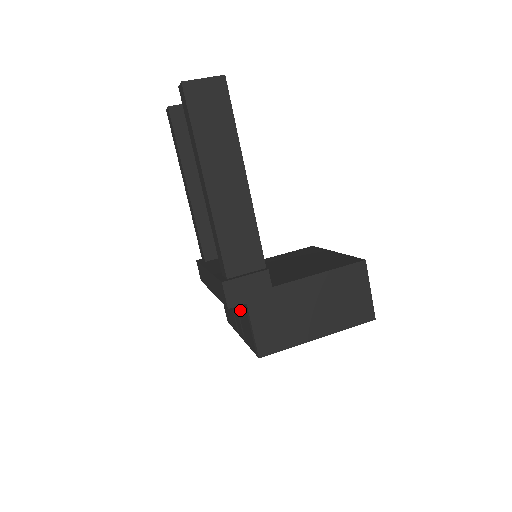
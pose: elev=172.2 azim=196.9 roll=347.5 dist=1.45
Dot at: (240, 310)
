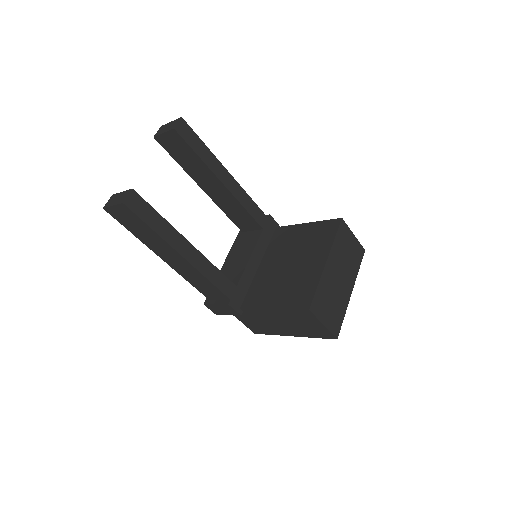
Dot at: occluded
